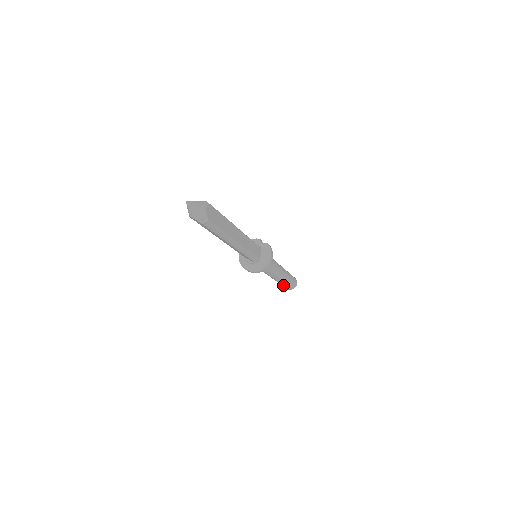
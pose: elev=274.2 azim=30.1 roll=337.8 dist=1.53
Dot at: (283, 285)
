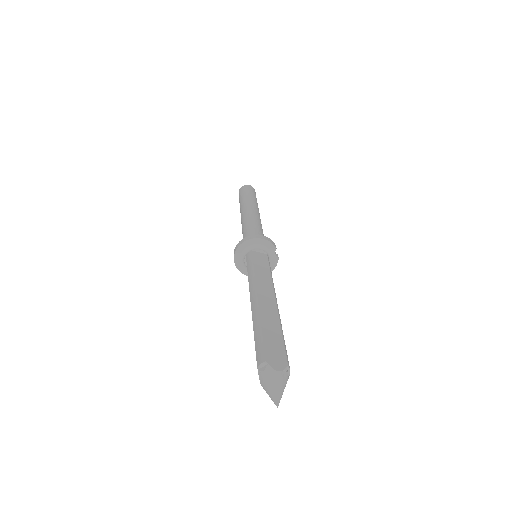
Dot at: occluded
